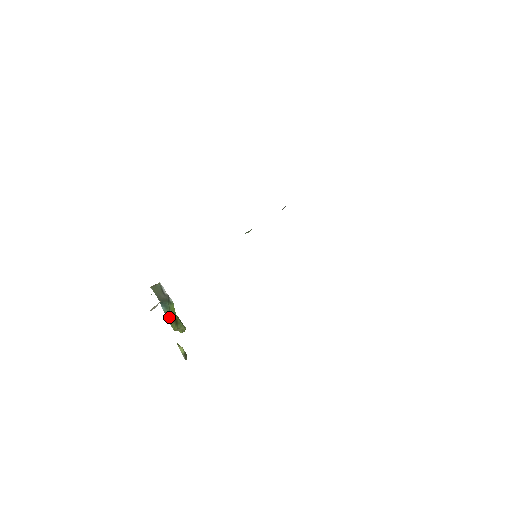
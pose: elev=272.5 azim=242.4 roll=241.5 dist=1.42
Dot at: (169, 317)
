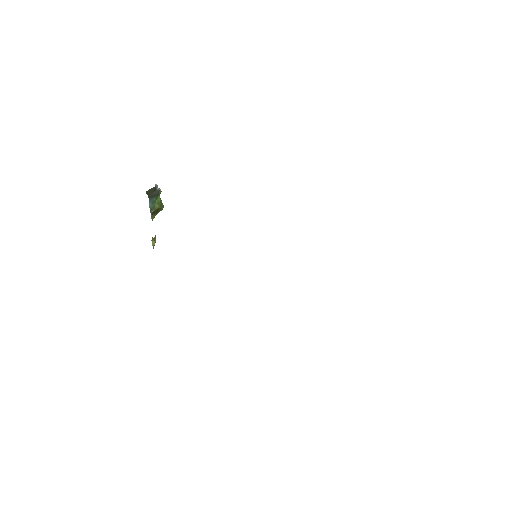
Dot at: (152, 211)
